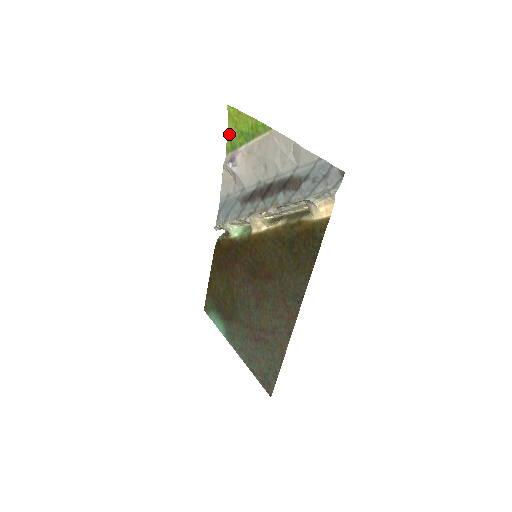
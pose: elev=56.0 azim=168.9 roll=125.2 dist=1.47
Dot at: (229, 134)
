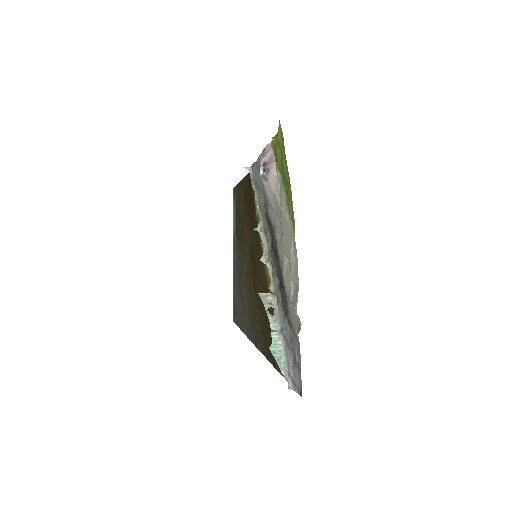
Dot at: (277, 135)
